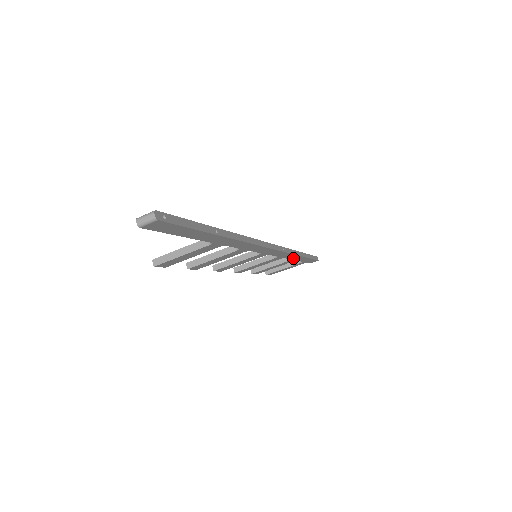
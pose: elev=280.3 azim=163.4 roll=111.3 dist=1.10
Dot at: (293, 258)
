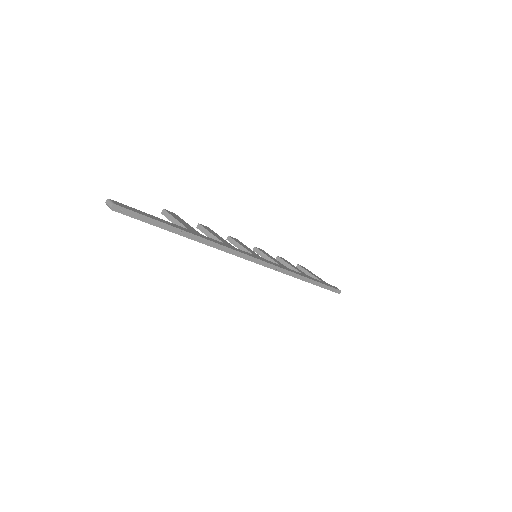
Dot at: occluded
